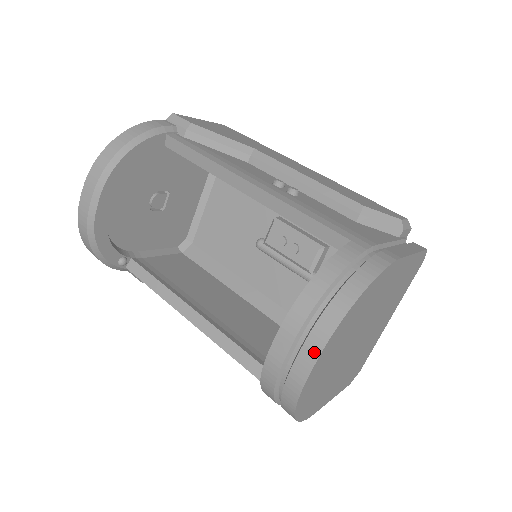
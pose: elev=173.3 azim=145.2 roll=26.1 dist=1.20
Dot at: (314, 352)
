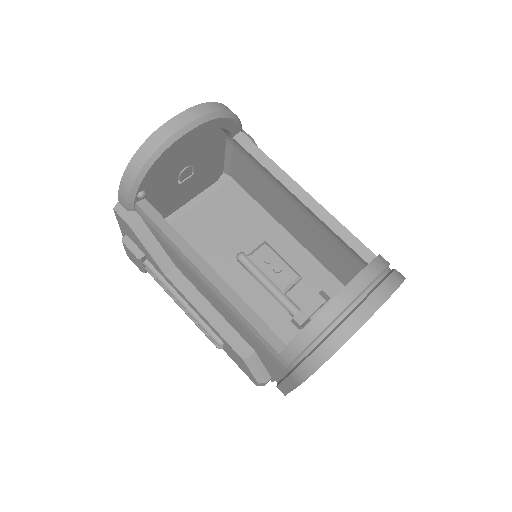
Dot at: (381, 299)
